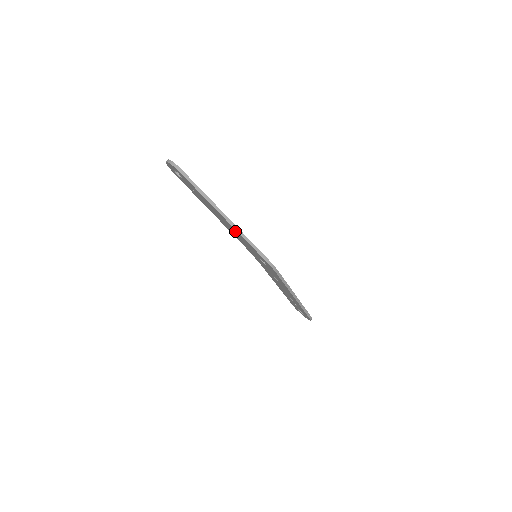
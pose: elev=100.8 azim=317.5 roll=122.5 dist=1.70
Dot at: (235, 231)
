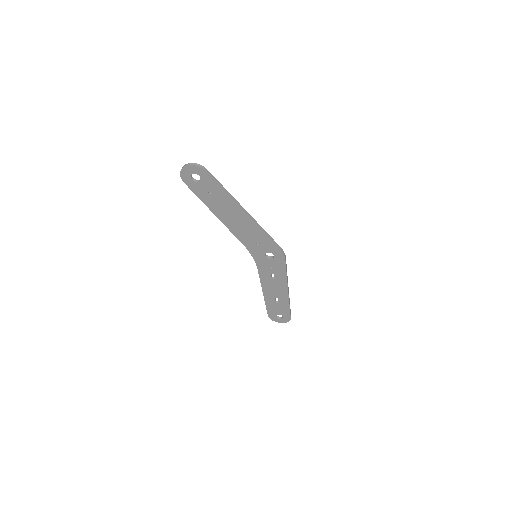
Dot at: (250, 226)
